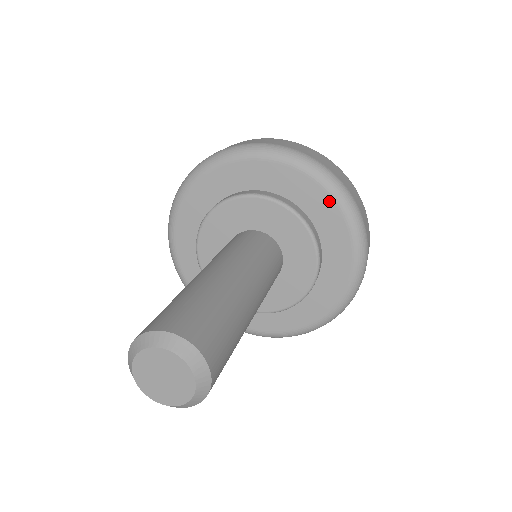
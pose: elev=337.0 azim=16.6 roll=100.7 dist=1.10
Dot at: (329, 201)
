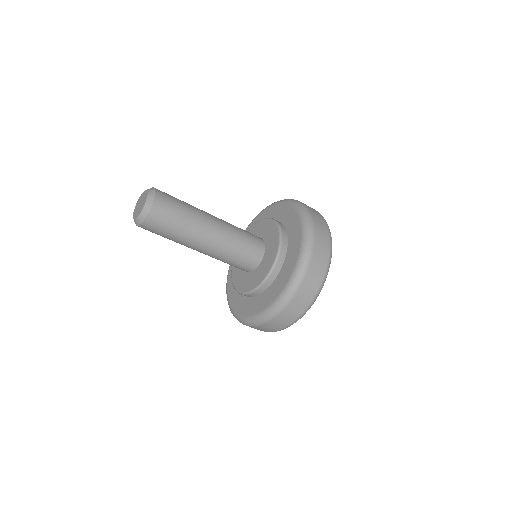
Dot at: (299, 241)
